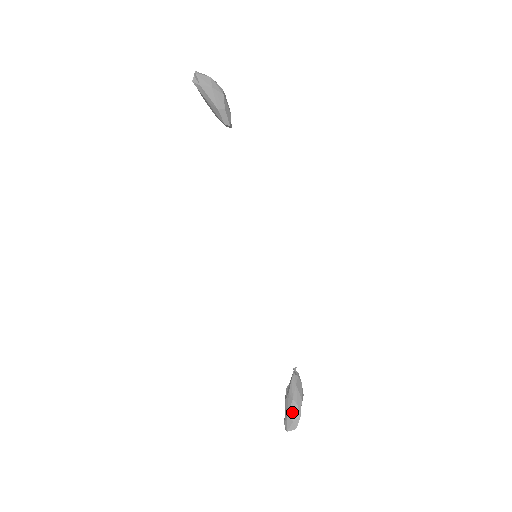
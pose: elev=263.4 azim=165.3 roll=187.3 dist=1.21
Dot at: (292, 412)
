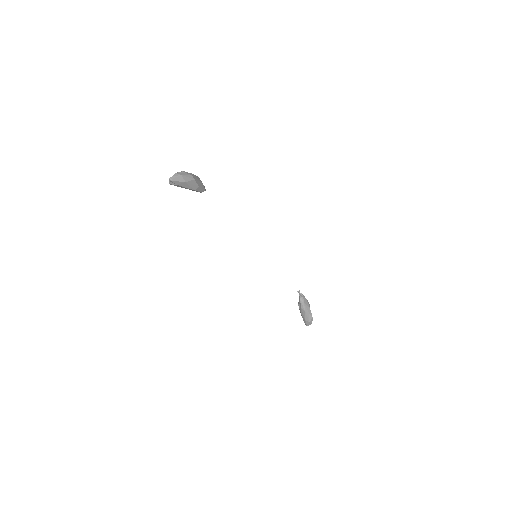
Dot at: (307, 318)
